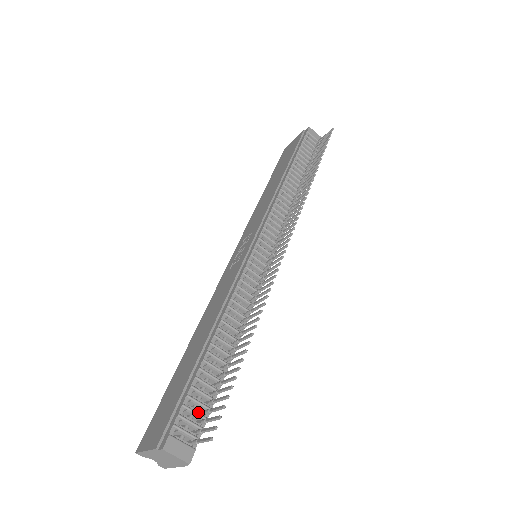
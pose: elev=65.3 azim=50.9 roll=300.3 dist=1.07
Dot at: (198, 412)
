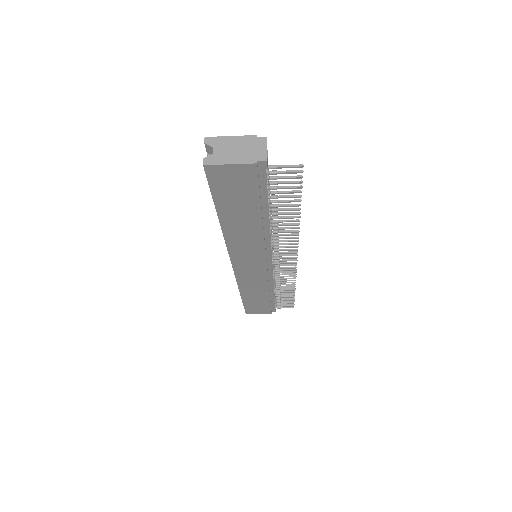
Dot at: occluded
